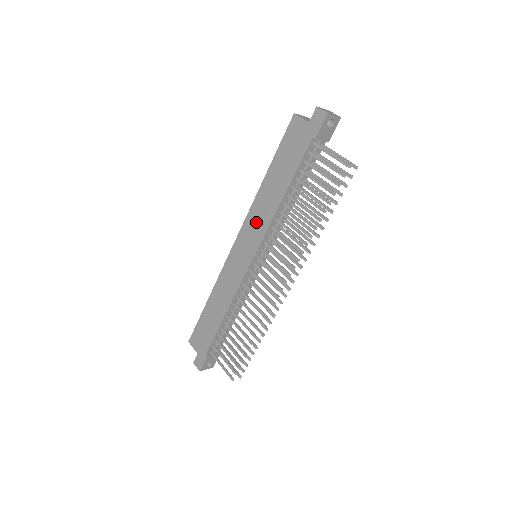
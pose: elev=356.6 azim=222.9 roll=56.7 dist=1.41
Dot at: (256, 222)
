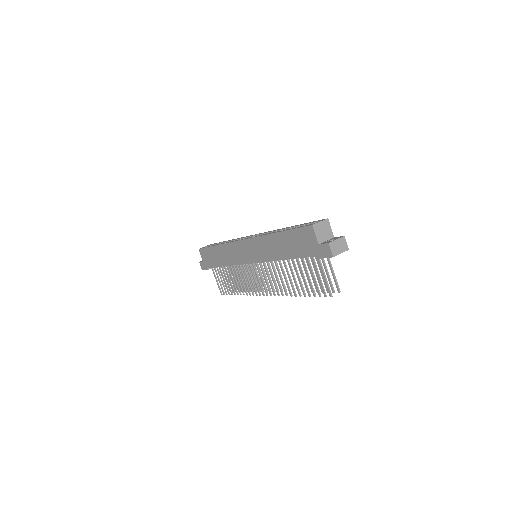
Dot at: (260, 249)
